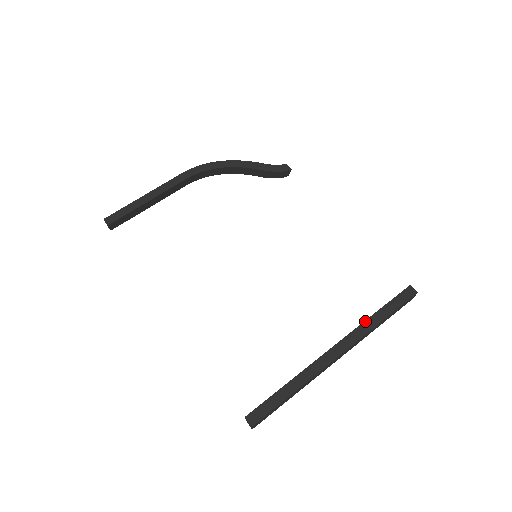
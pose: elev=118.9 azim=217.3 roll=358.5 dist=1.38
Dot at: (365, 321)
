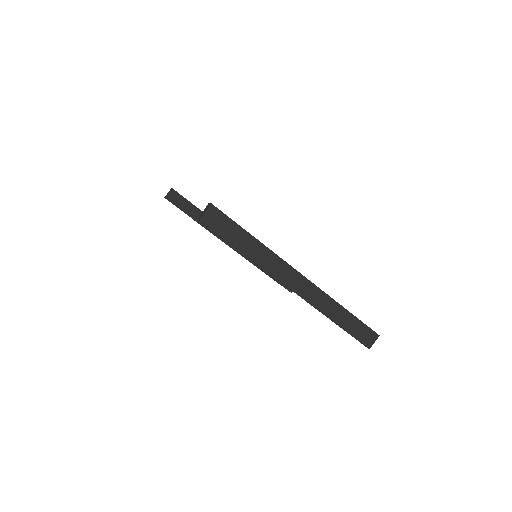
Dot at: occluded
